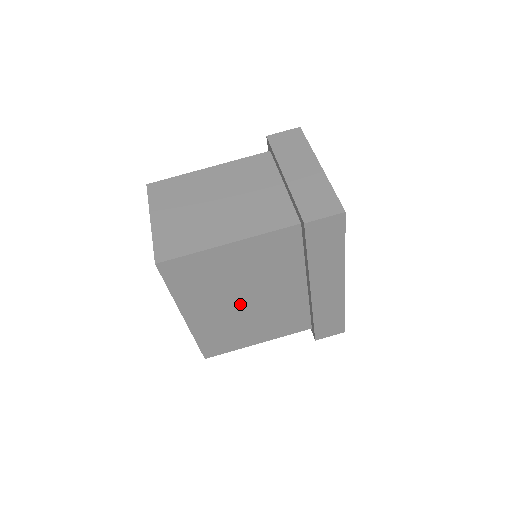
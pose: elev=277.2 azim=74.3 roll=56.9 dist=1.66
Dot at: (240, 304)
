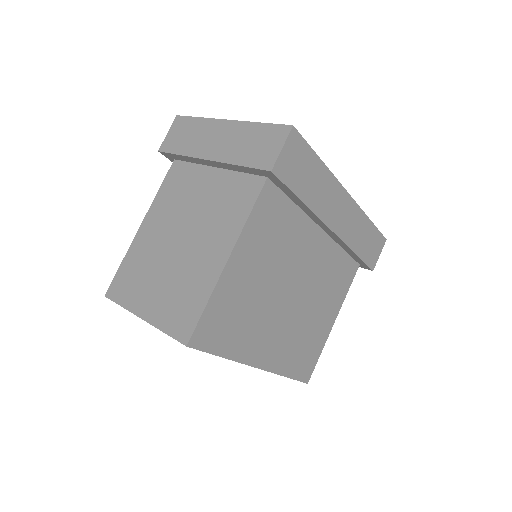
Dot at: (289, 305)
